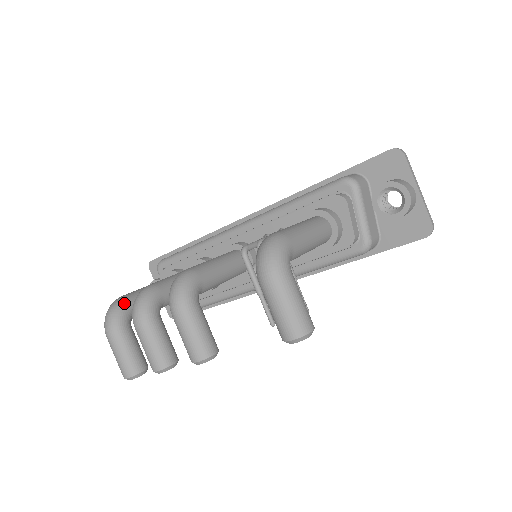
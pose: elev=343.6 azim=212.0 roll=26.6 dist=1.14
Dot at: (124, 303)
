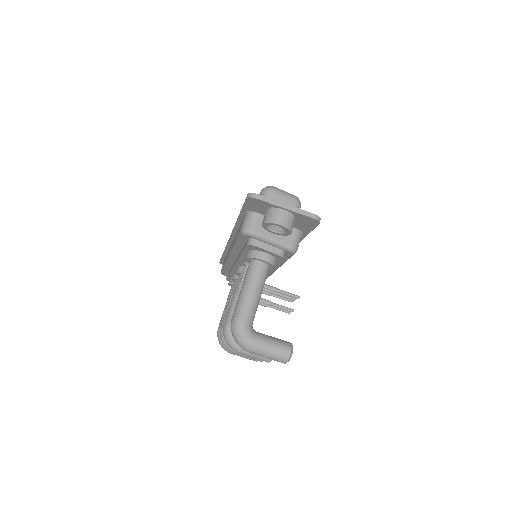
Dot at: occluded
